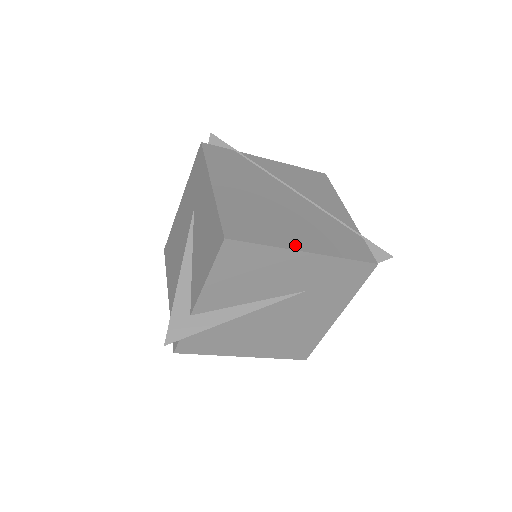
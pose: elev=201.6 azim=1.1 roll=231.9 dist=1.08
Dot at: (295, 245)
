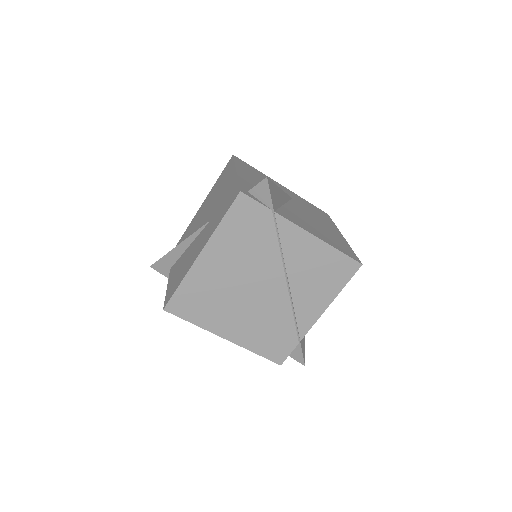
Dot at: (220, 331)
